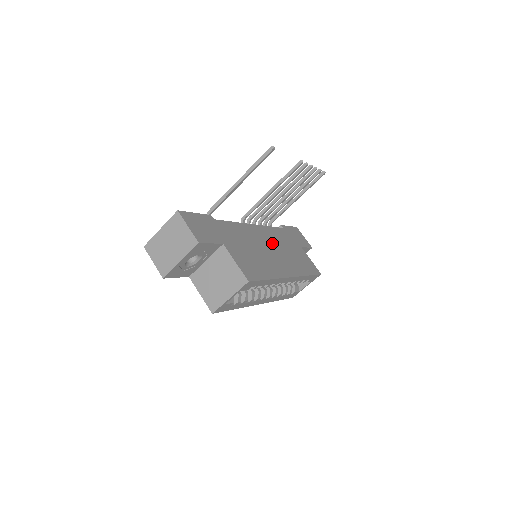
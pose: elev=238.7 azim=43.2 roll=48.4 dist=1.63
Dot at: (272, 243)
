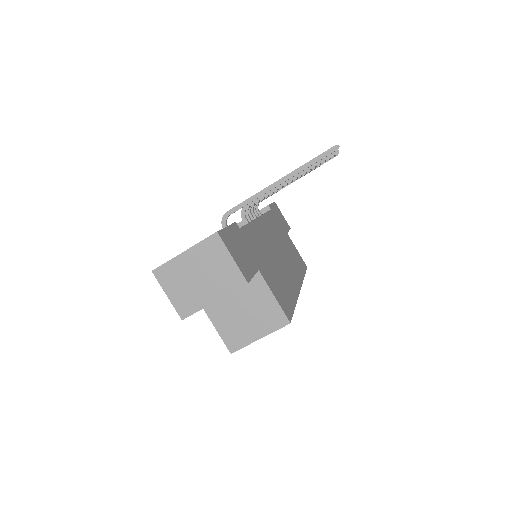
Dot at: (276, 241)
